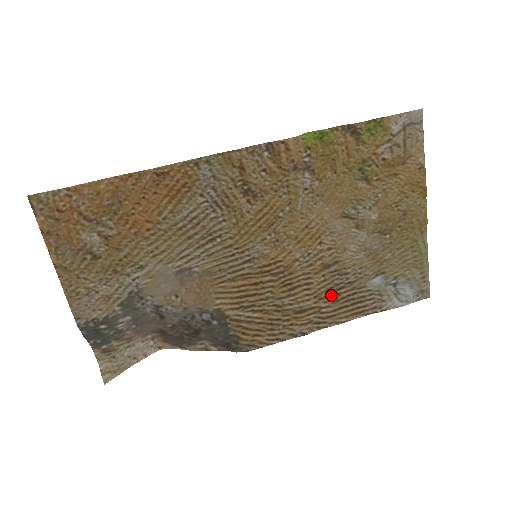
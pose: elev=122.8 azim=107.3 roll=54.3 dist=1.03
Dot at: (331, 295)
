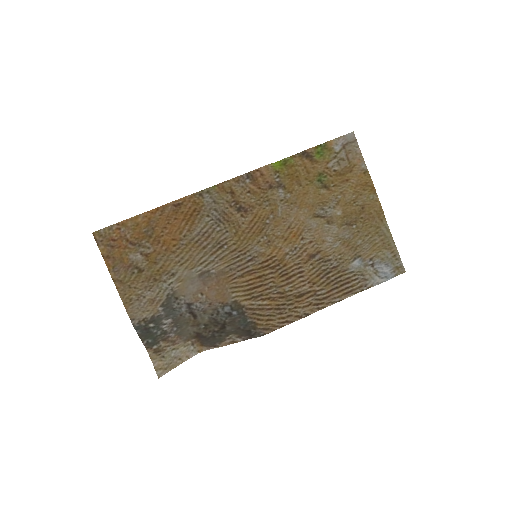
Dot at: (322, 280)
